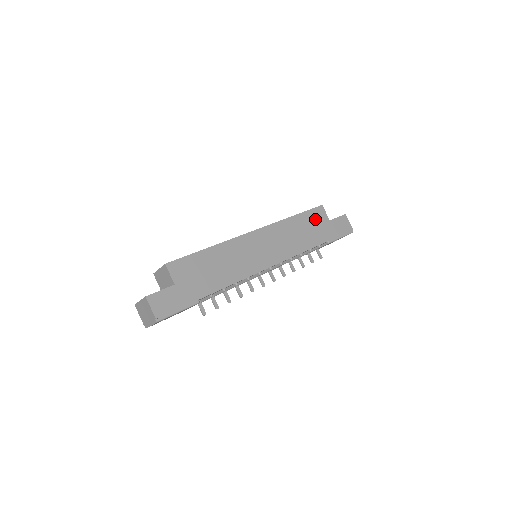
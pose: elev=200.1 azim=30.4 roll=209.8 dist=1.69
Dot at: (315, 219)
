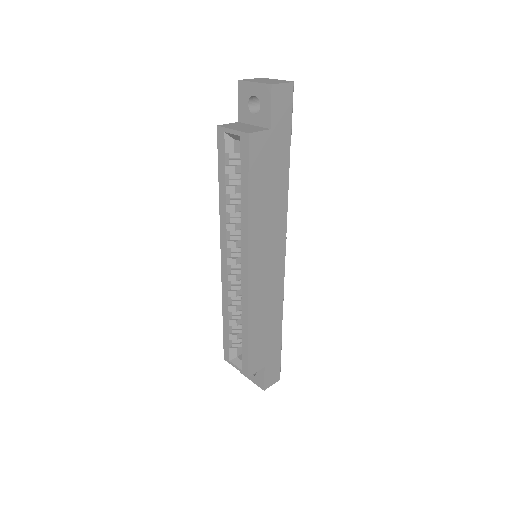
Dot at: (262, 161)
